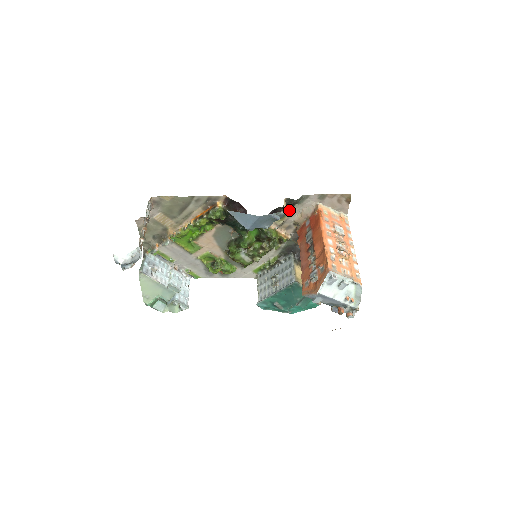
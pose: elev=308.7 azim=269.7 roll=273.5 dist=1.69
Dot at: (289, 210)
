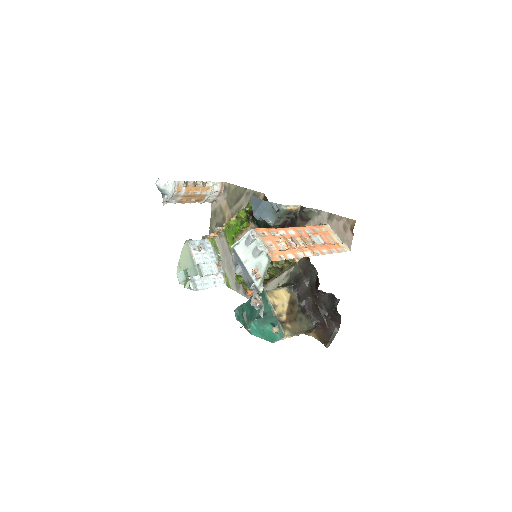
Dot at: occluded
